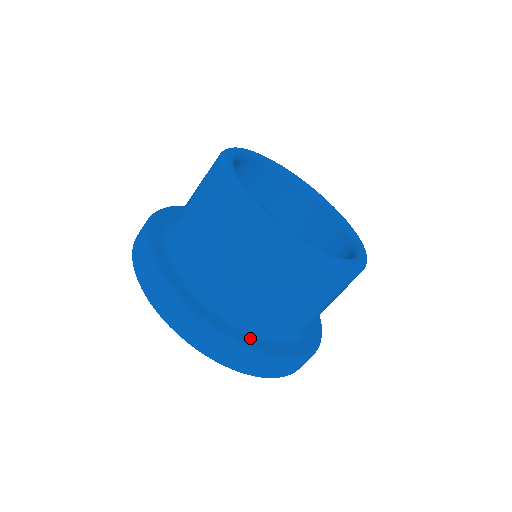
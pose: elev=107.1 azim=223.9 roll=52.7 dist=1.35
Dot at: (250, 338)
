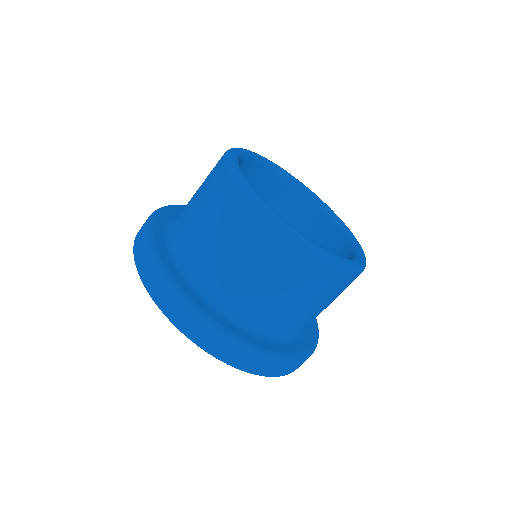
Dot at: (203, 301)
